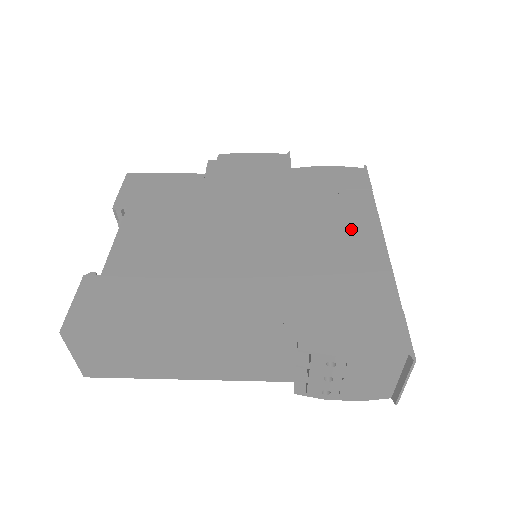
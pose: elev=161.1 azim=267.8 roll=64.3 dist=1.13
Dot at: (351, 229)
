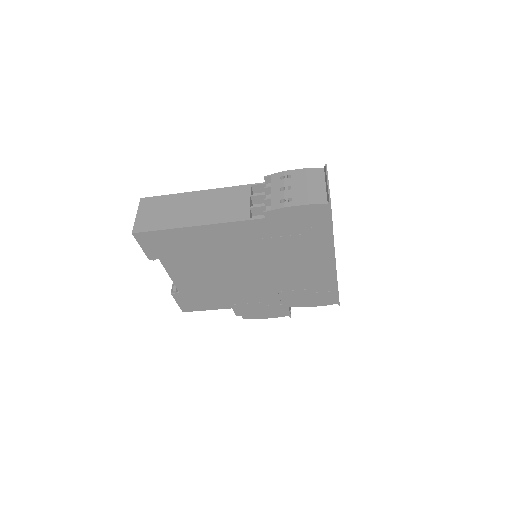
Dot at: occluded
